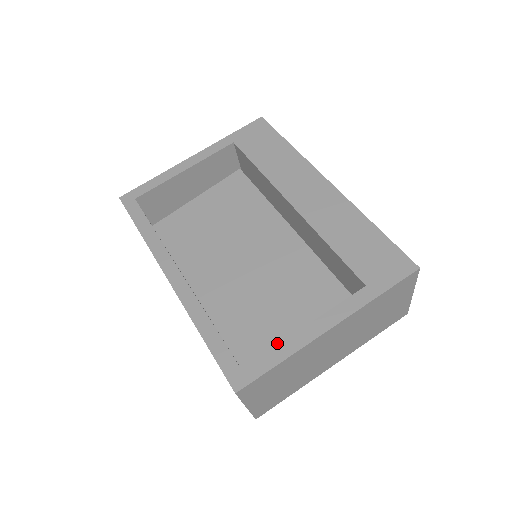
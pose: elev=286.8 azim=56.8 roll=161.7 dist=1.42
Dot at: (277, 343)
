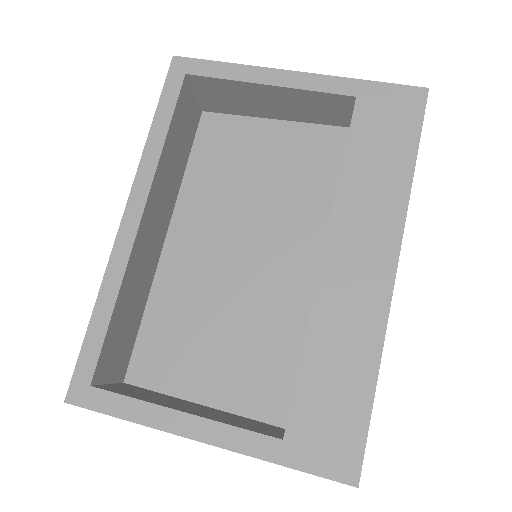
Dot at: (180, 369)
